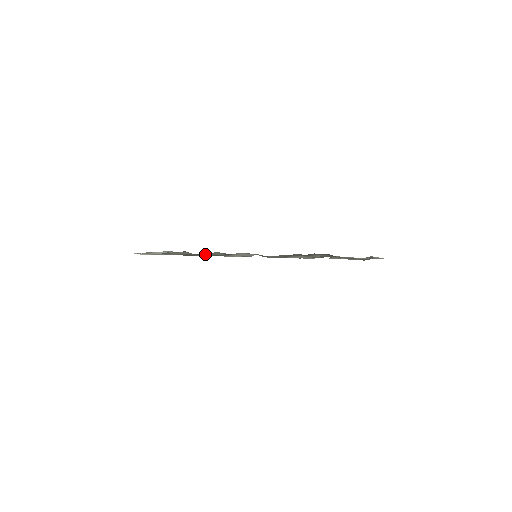
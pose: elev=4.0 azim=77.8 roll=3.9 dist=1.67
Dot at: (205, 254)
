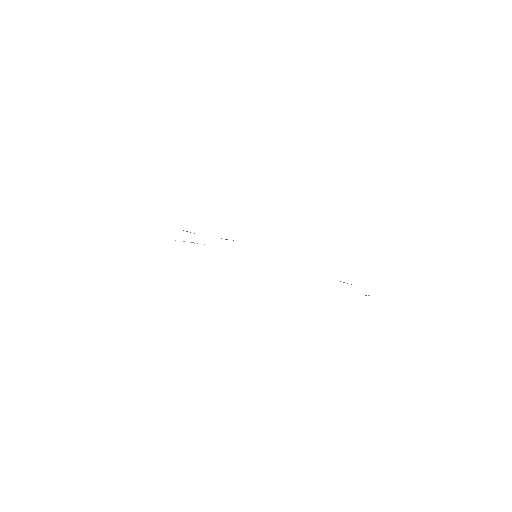
Dot at: occluded
